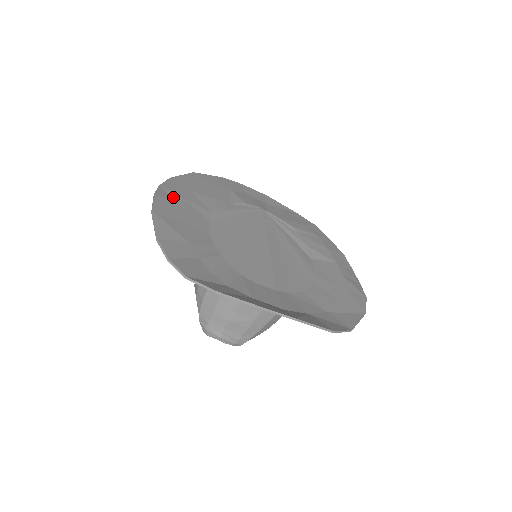
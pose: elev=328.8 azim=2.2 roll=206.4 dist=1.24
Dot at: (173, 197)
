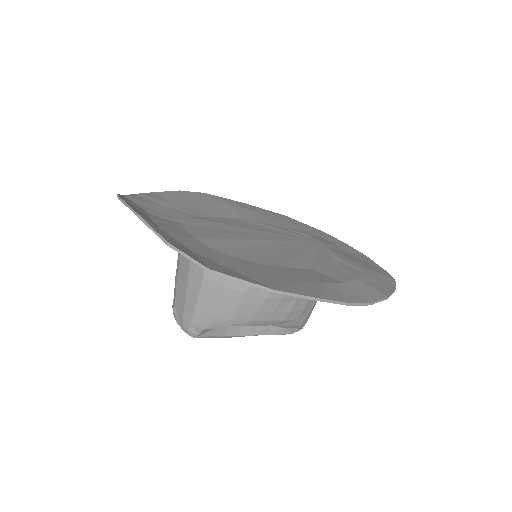
Dot at: (220, 201)
